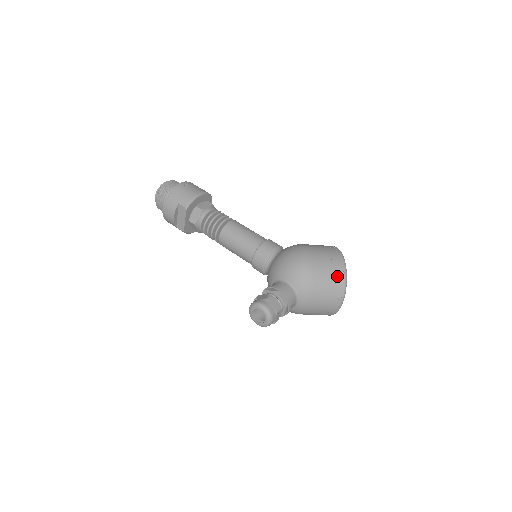
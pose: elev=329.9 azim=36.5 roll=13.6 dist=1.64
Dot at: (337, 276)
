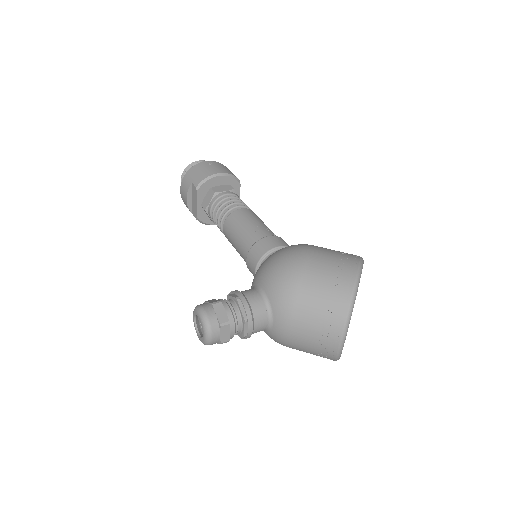
Dot at: (336, 295)
